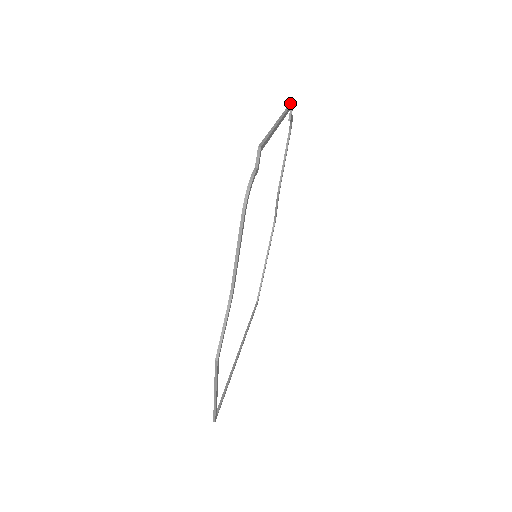
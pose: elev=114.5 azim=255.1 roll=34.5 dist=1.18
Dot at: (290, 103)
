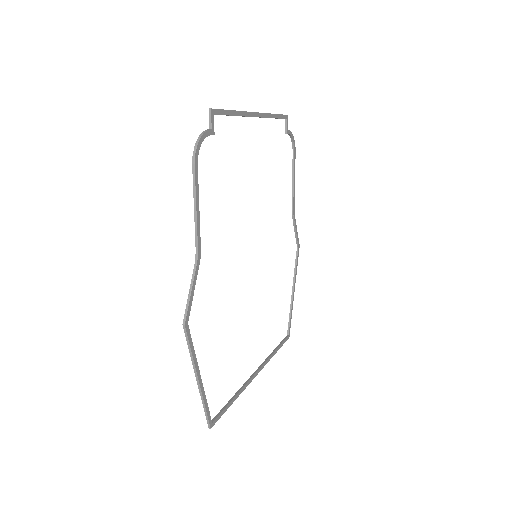
Dot at: (281, 114)
